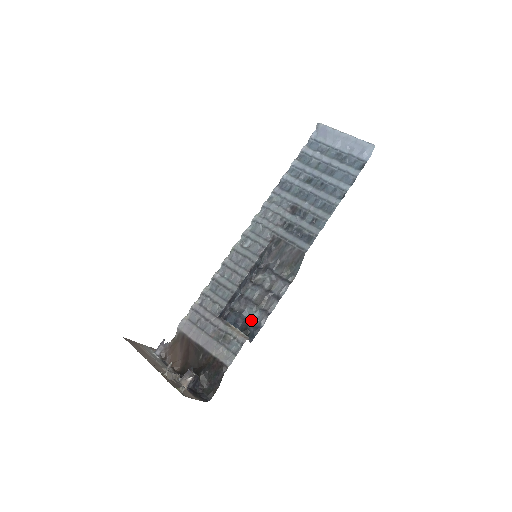
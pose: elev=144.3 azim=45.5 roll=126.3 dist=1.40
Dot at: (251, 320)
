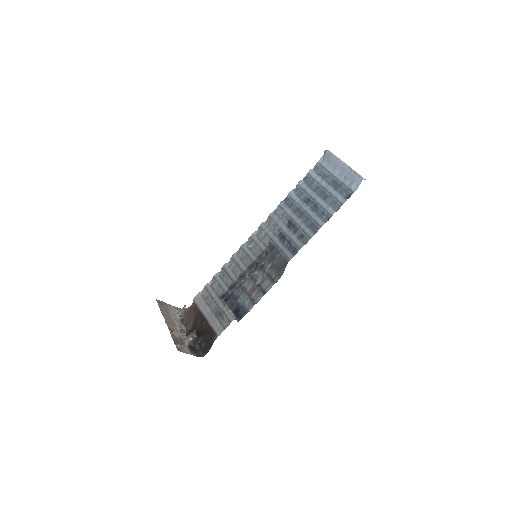
Dot at: (243, 305)
